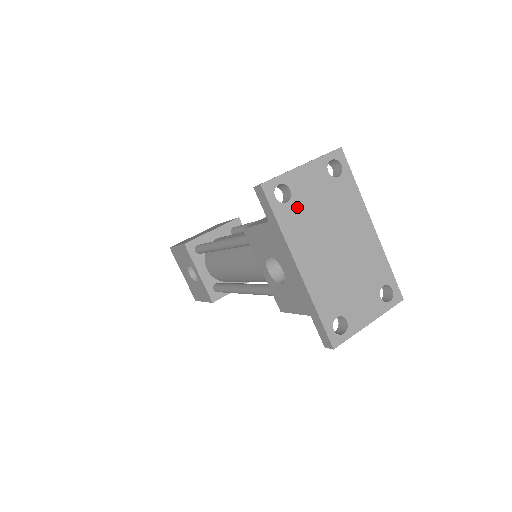
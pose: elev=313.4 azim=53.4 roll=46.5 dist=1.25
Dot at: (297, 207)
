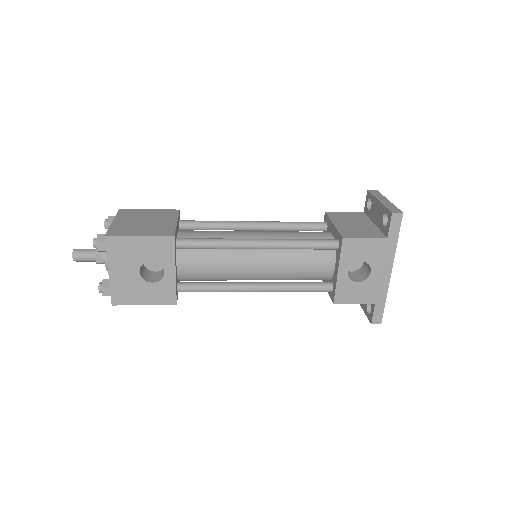
Dot at: occluded
